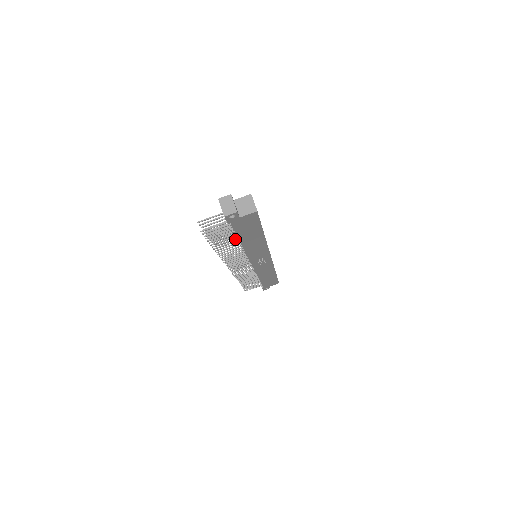
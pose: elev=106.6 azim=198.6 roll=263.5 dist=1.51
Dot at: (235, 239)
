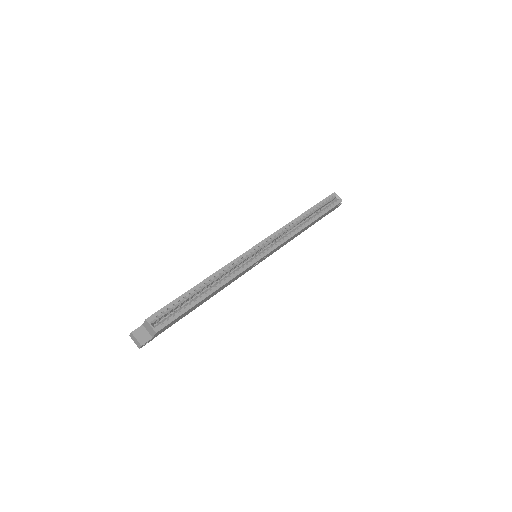
Dot at: occluded
